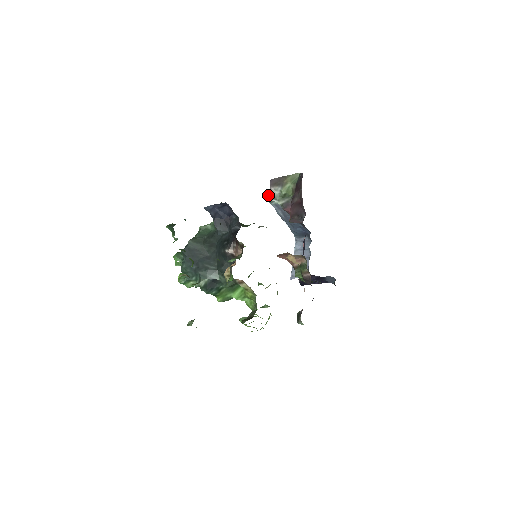
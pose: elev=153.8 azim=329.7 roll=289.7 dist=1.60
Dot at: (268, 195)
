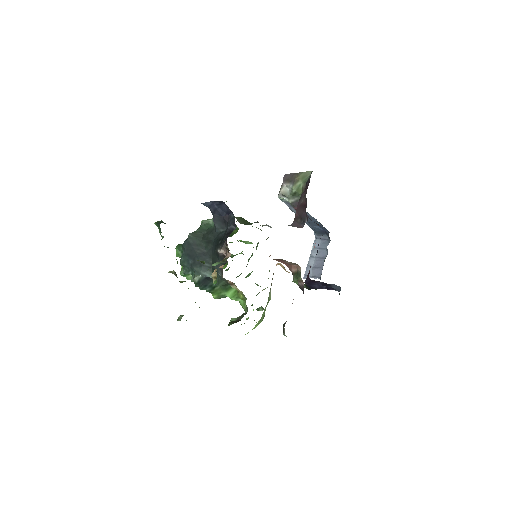
Dot at: (279, 191)
